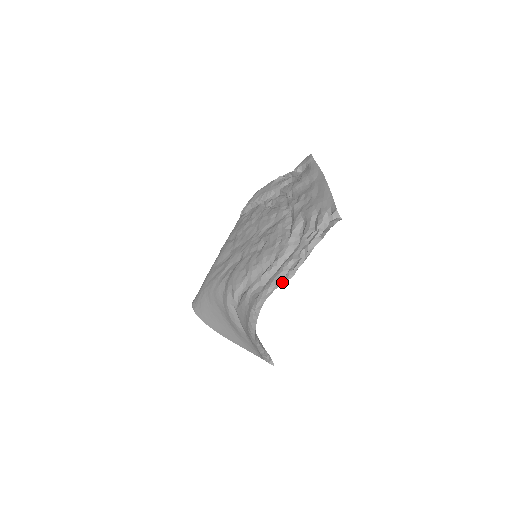
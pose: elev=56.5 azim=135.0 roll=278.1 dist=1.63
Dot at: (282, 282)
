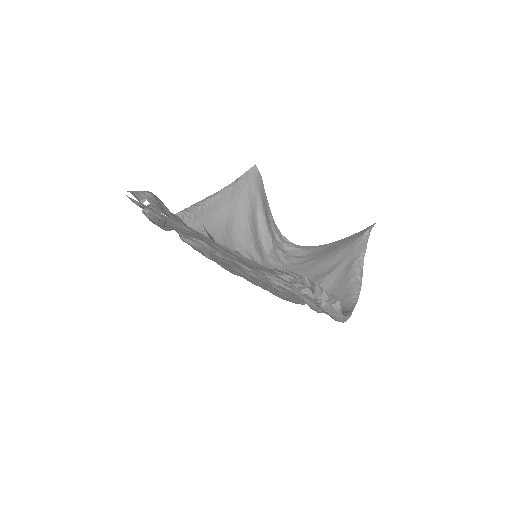
Dot at: (340, 312)
